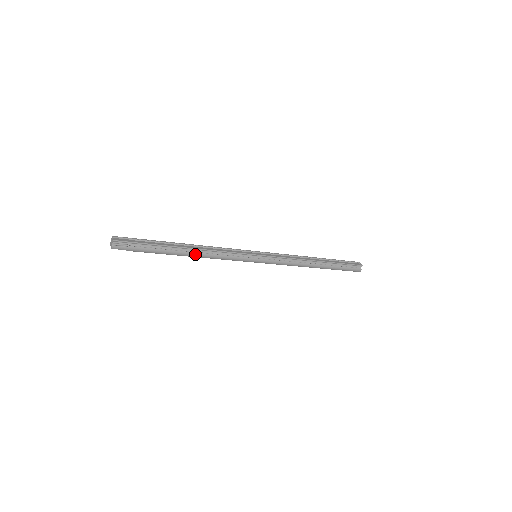
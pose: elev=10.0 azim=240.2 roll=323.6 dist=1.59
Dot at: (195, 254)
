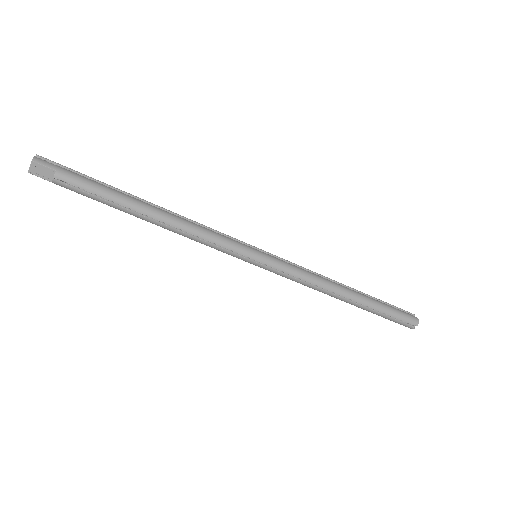
Dot at: (164, 212)
